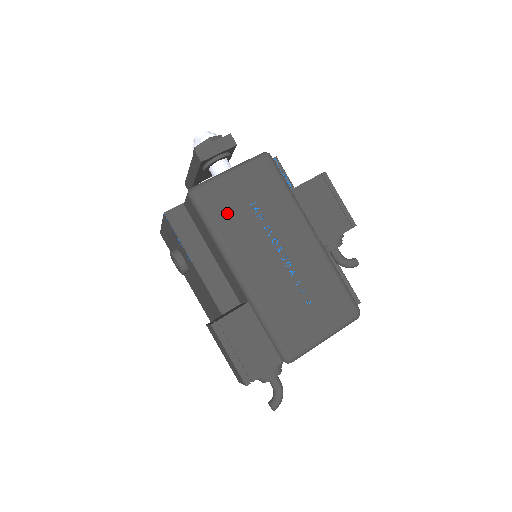
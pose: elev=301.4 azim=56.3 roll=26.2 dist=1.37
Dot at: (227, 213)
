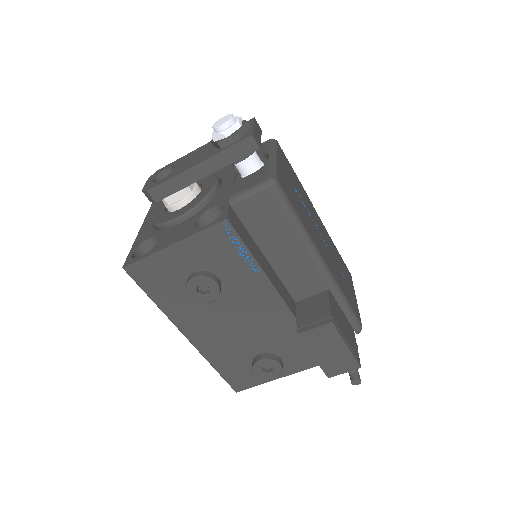
Dot at: (296, 203)
